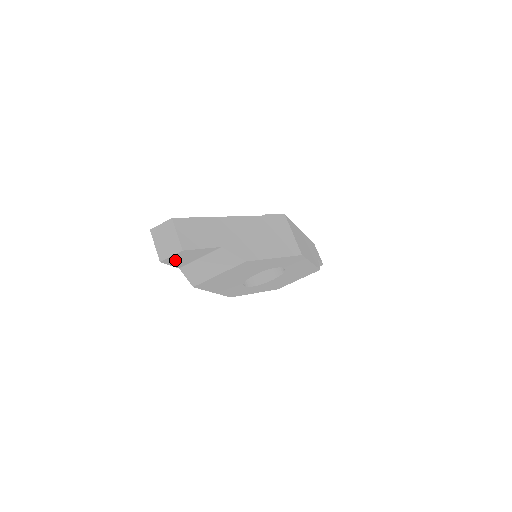
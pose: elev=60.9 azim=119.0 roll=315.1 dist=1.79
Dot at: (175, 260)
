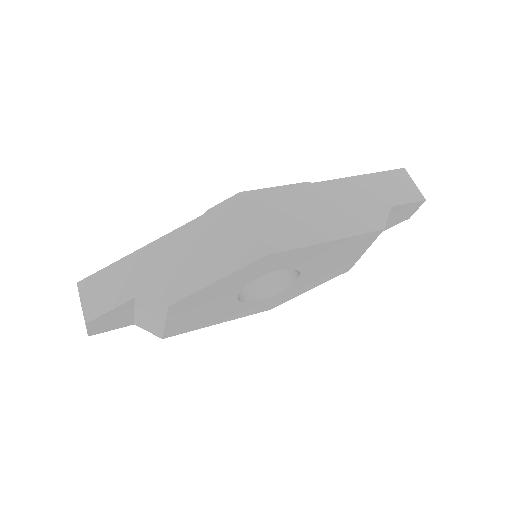
Dot at: (105, 327)
